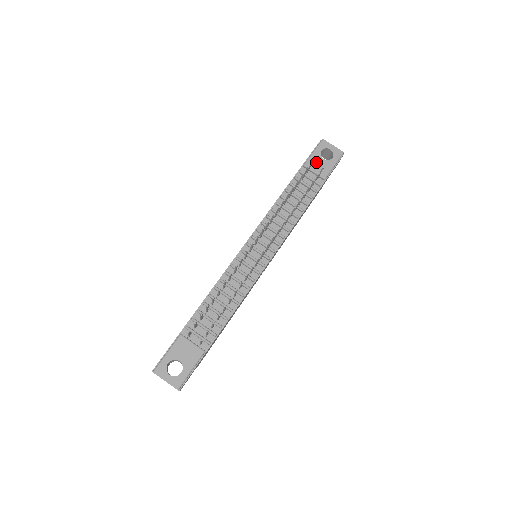
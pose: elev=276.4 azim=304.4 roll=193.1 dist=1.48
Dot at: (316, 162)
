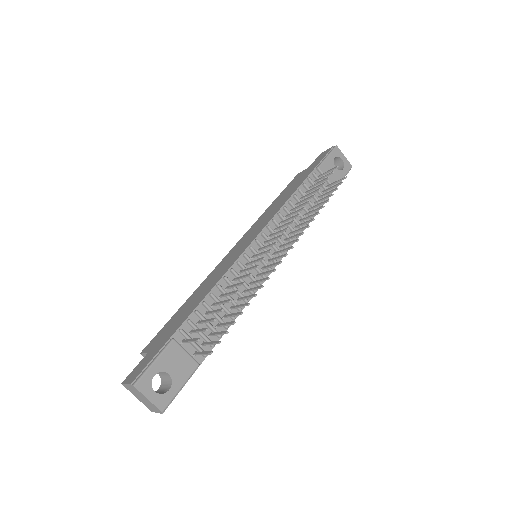
Dot at: (329, 168)
